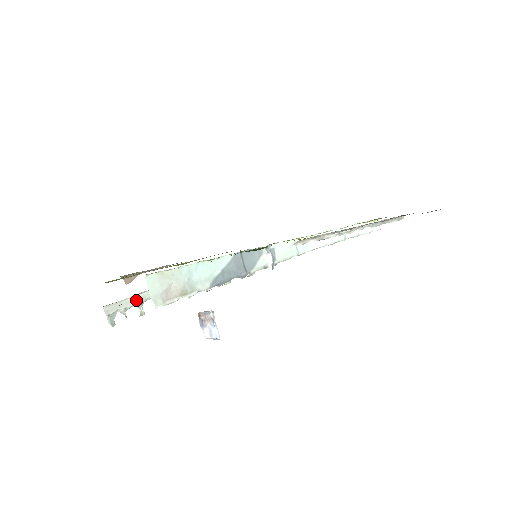
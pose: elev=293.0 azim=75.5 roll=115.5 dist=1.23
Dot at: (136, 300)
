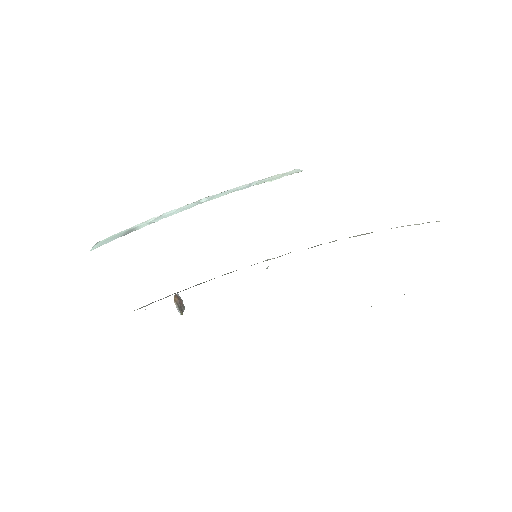
Dot at: occluded
